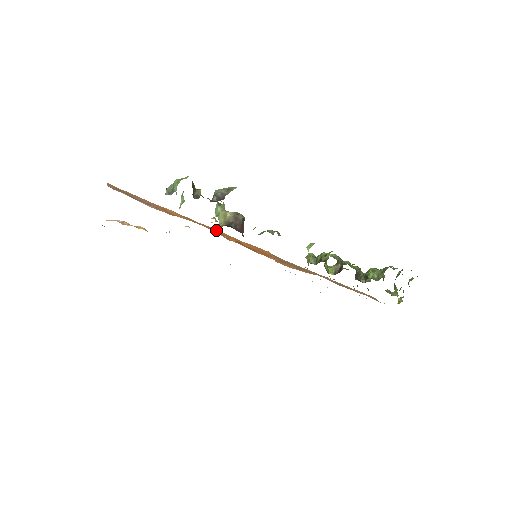
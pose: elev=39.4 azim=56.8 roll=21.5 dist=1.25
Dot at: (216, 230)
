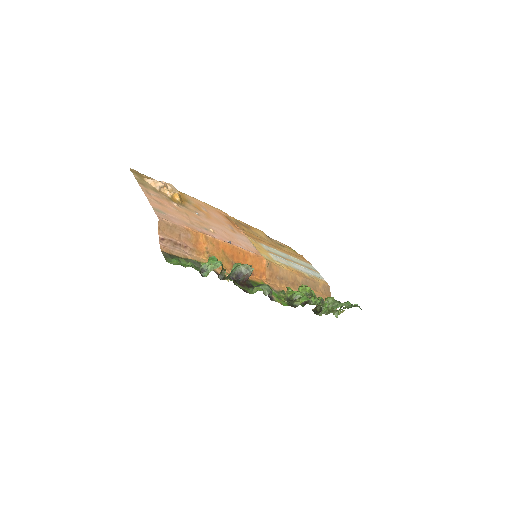
Dot at: (232, 248)
